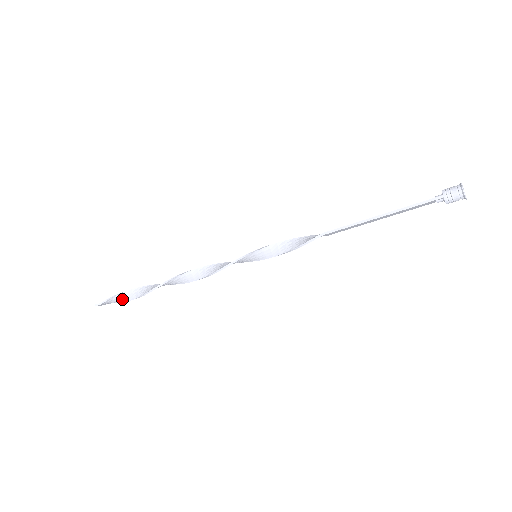
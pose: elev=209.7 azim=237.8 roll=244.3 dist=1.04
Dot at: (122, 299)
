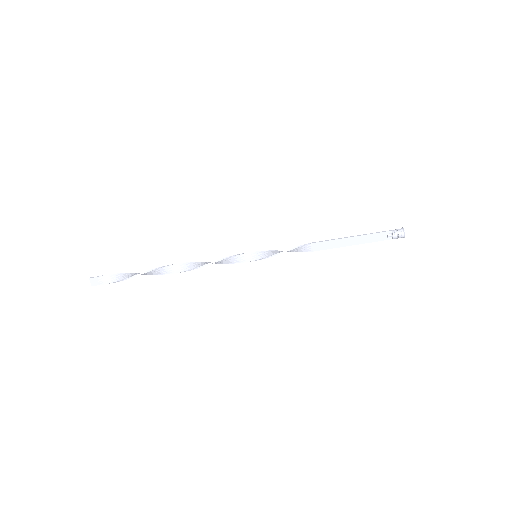
Dot at: (118, 278)
